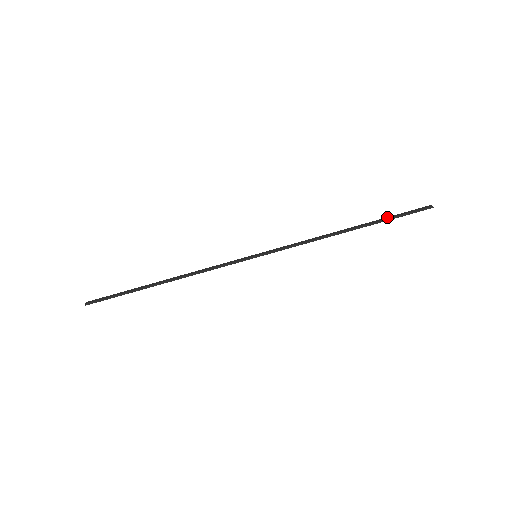
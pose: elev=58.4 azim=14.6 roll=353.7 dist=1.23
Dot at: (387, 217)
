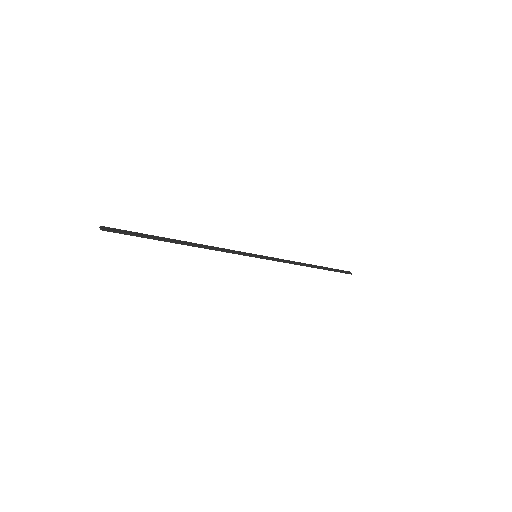
Dot at: (331, 268)
